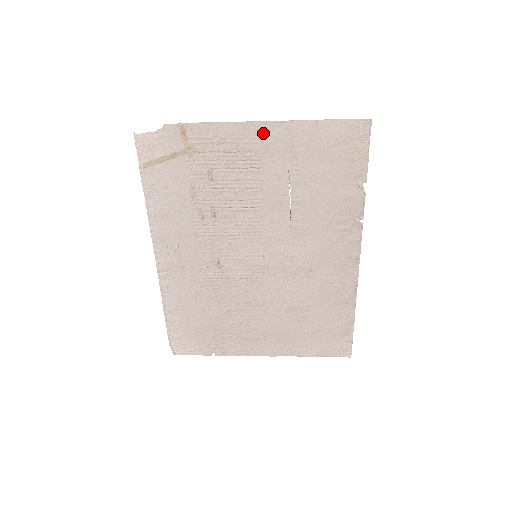
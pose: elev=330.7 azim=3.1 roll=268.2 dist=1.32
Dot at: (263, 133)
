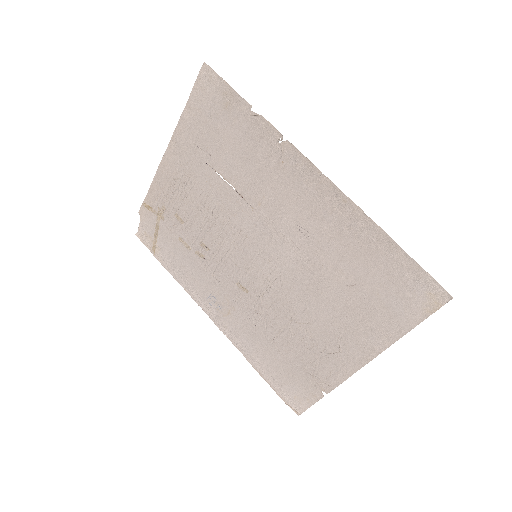
Dot at: (173, 157)
